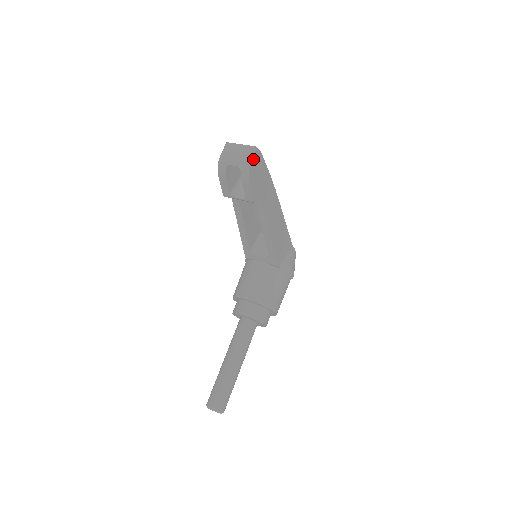
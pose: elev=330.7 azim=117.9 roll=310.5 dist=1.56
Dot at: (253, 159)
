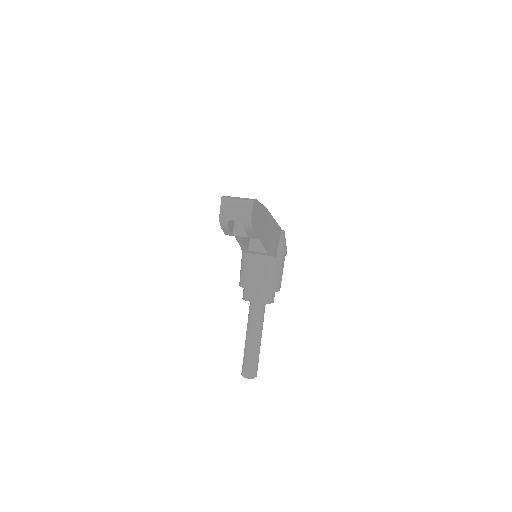
Dot at: (252, 212)
